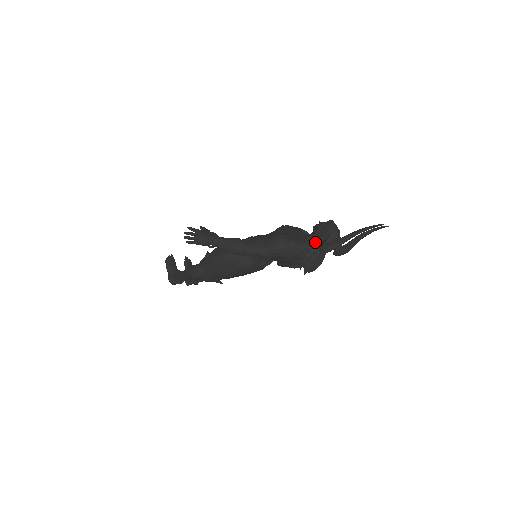
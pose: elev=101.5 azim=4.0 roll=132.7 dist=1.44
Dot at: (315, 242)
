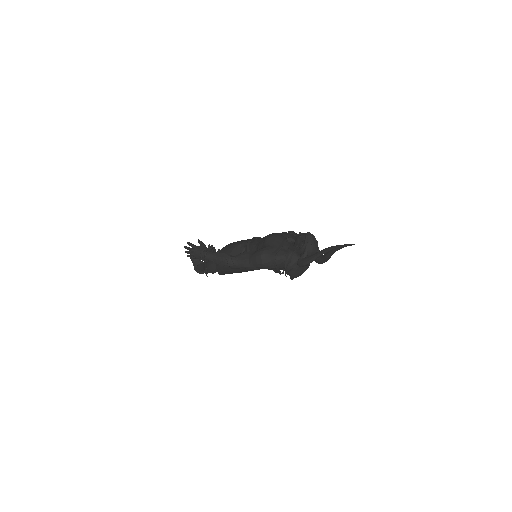
Dot at: (295, 254)
